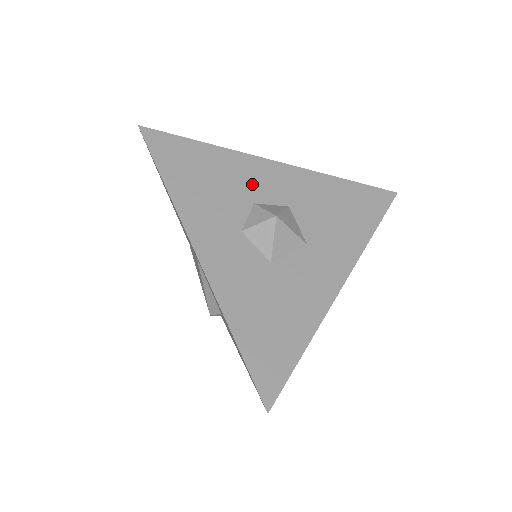
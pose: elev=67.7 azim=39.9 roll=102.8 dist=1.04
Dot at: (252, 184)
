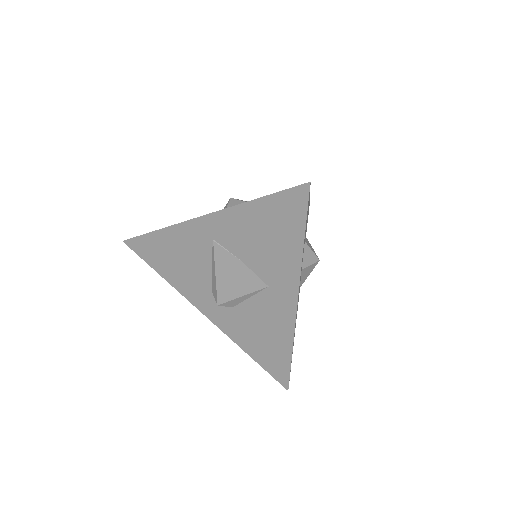
Dot at: occluded
